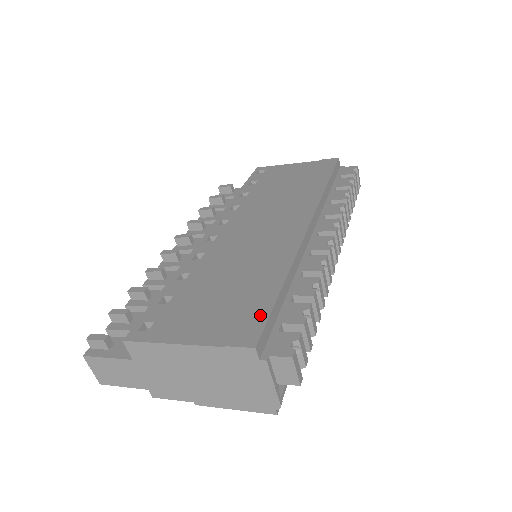
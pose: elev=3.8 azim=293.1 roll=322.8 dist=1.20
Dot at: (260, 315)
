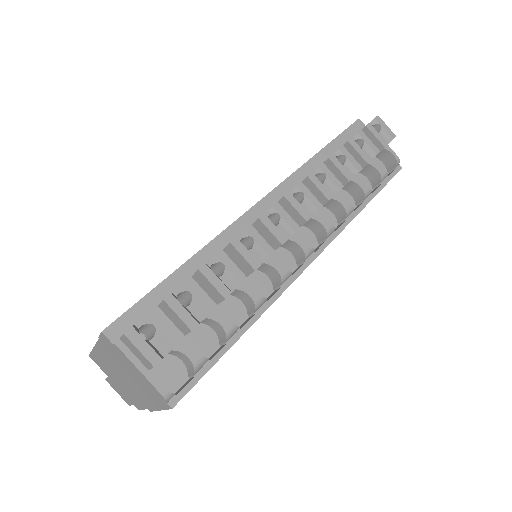
Dot at: (138, 302)
